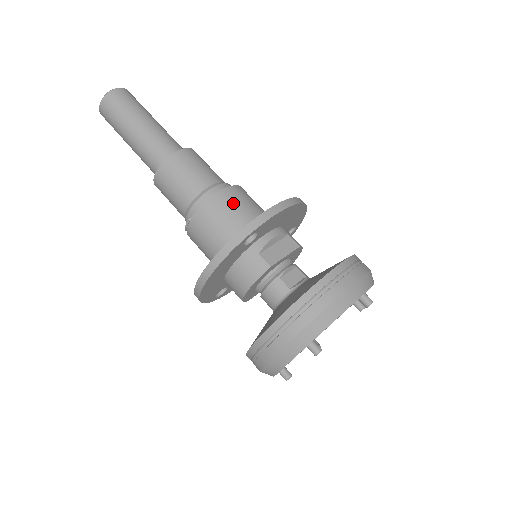
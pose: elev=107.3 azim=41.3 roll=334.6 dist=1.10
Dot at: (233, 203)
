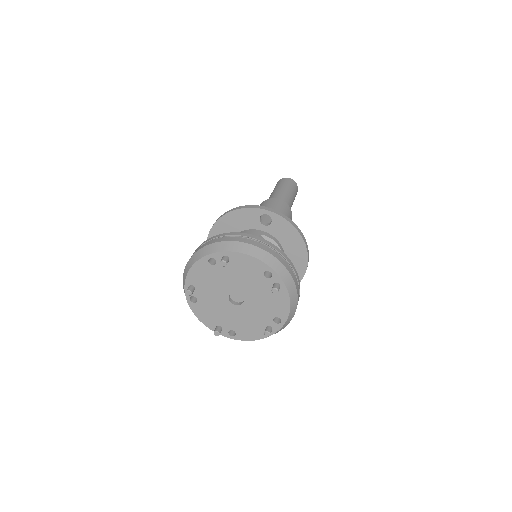
Dot at: occluded
